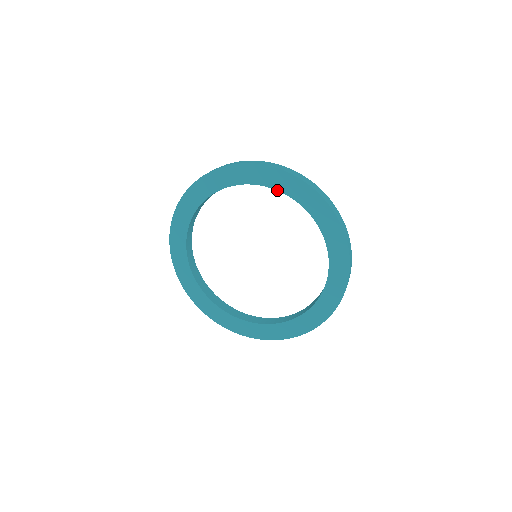
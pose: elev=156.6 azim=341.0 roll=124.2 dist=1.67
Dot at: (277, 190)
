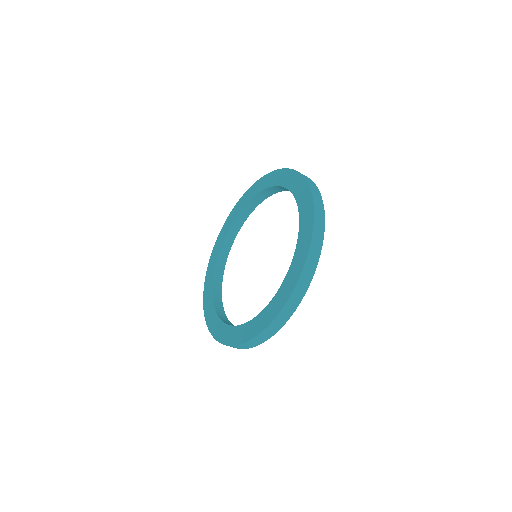
Dot at: (237, 216)
